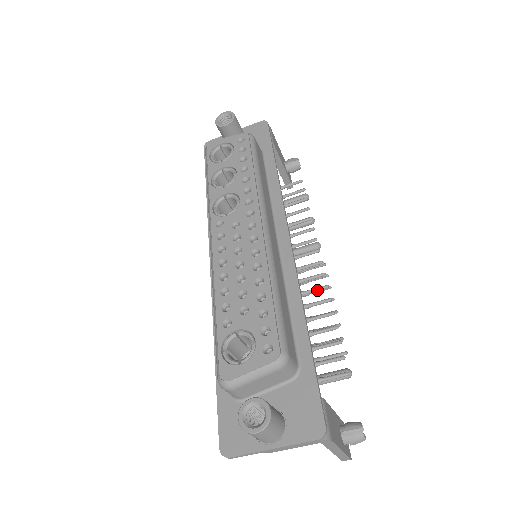
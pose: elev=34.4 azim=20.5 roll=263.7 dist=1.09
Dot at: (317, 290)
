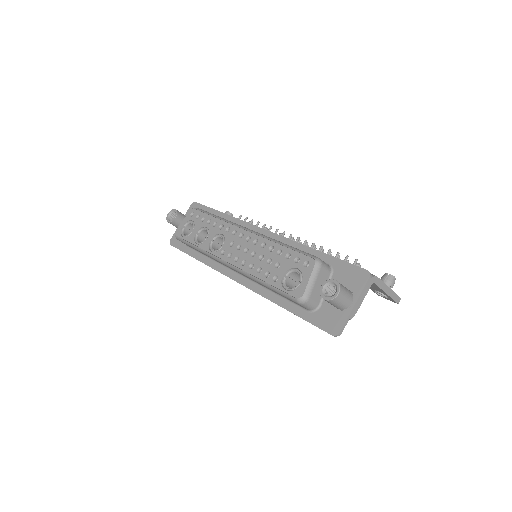
Dot at: occluded
